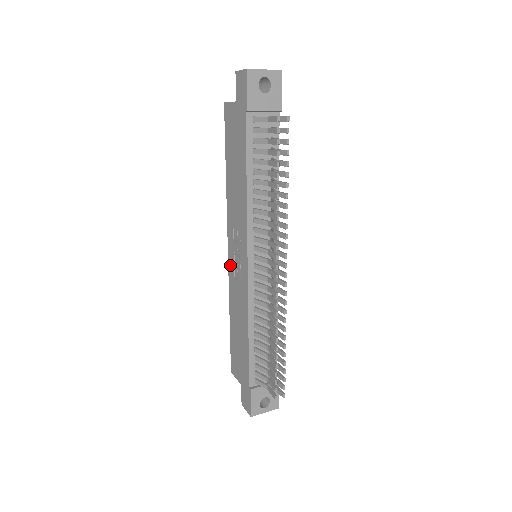
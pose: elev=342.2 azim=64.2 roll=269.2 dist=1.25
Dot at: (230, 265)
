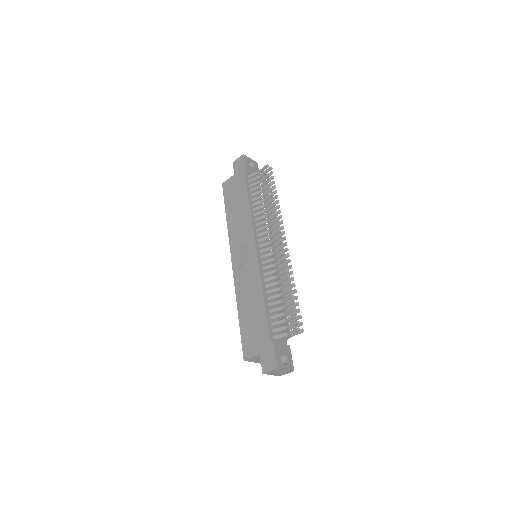
Dot at: (235, 270)
